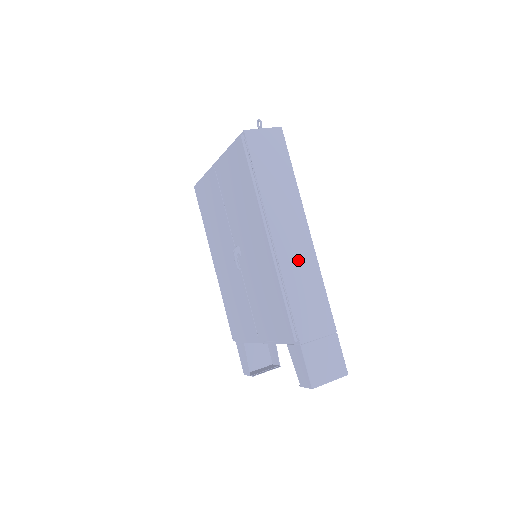
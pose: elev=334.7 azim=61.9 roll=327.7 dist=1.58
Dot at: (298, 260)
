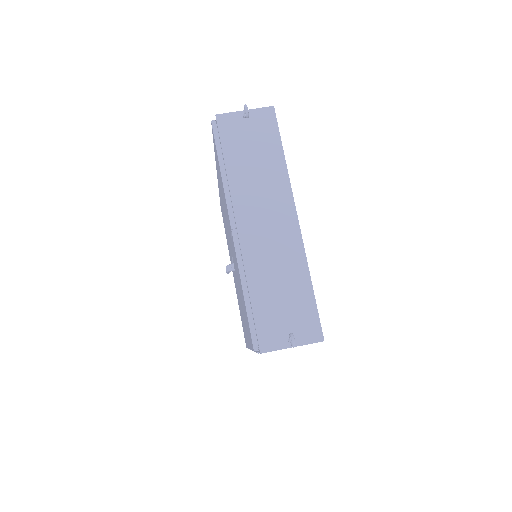
Dot at: occluded
